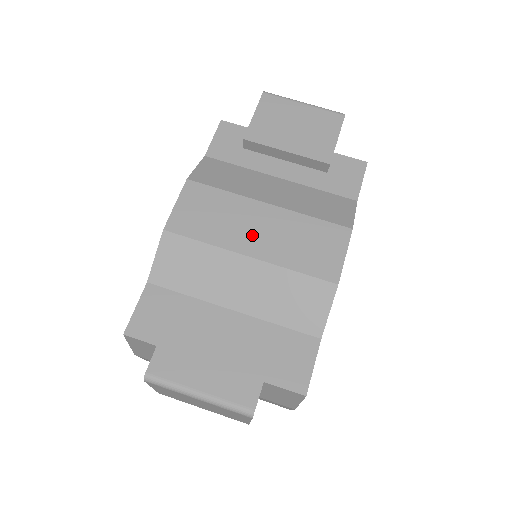
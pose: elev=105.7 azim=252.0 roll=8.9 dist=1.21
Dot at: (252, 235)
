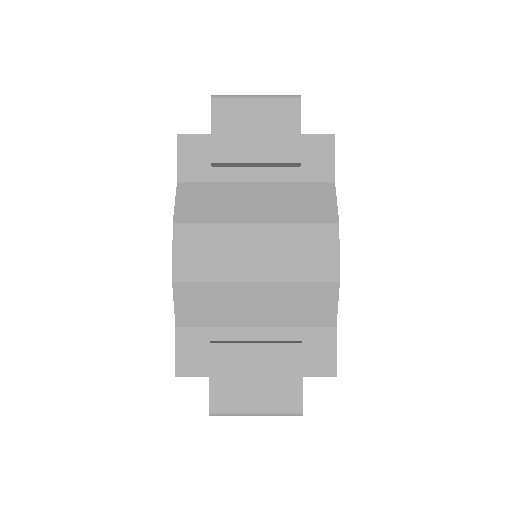
Dot at: (252, 260)
